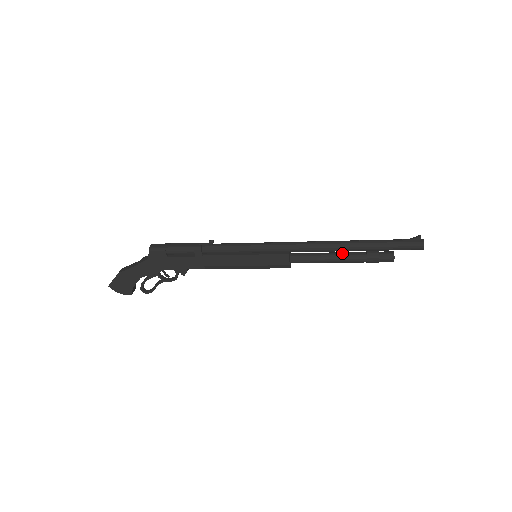
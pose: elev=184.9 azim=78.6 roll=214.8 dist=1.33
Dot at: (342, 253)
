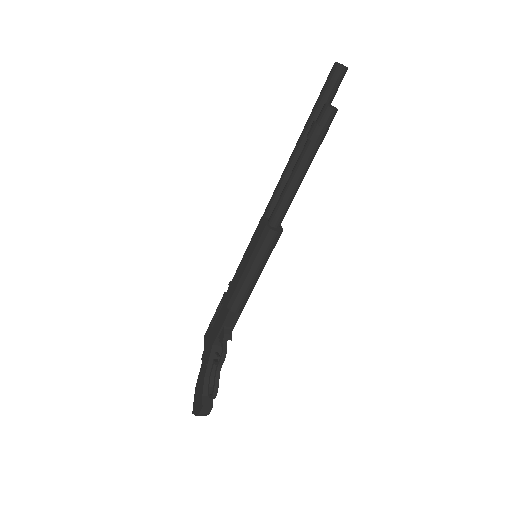
Dot at: occluded
